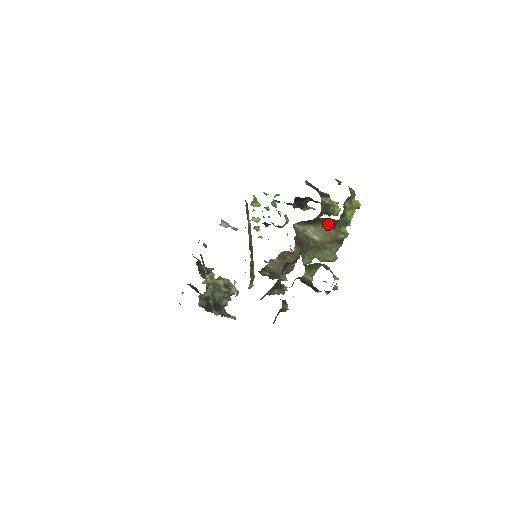
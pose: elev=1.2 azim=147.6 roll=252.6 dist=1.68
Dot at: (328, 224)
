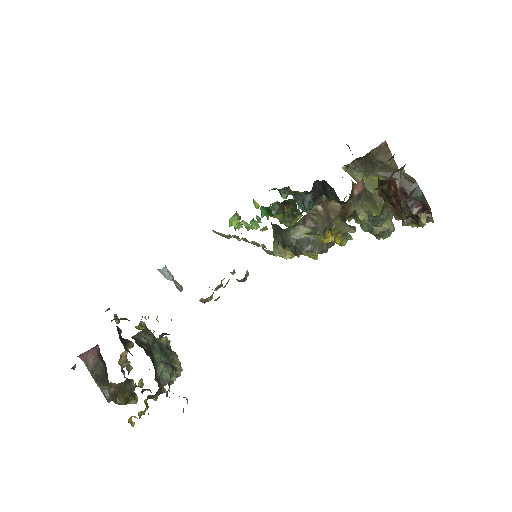
Dot at: (383, 176)
